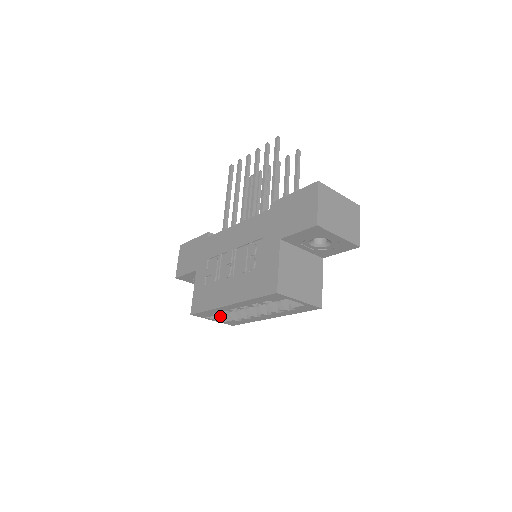
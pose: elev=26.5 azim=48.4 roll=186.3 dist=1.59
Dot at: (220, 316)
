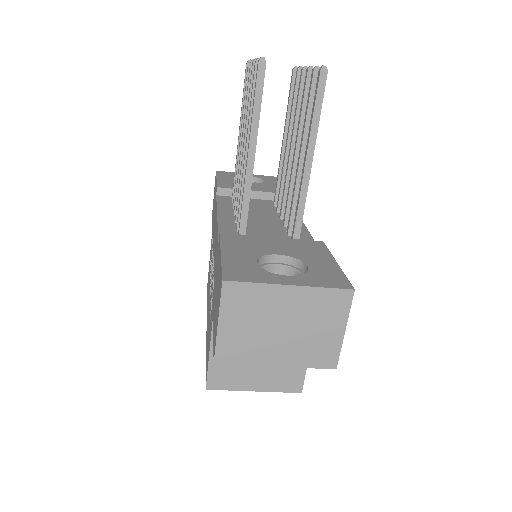
Dot at: occluded
